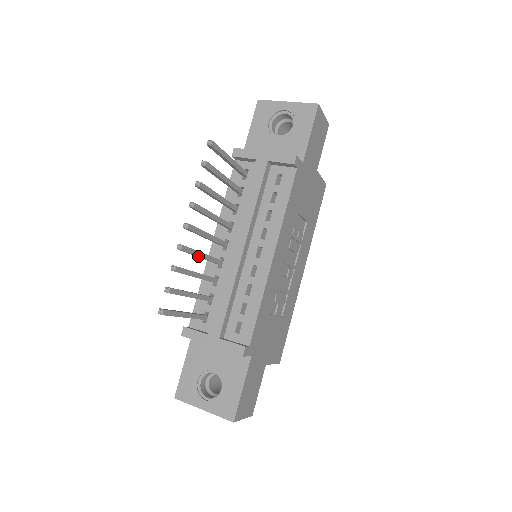
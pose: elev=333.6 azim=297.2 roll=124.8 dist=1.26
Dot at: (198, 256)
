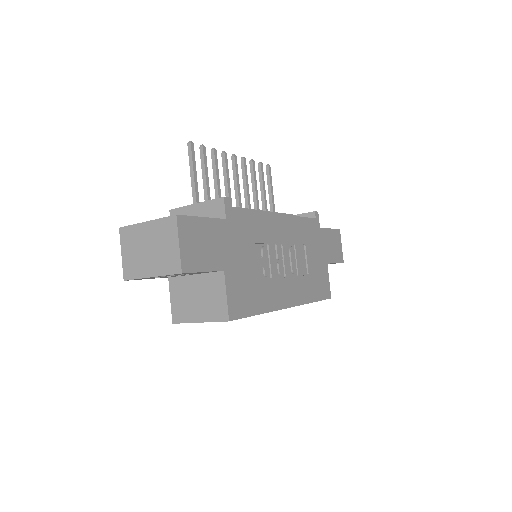
Dot at: (227, 178)
